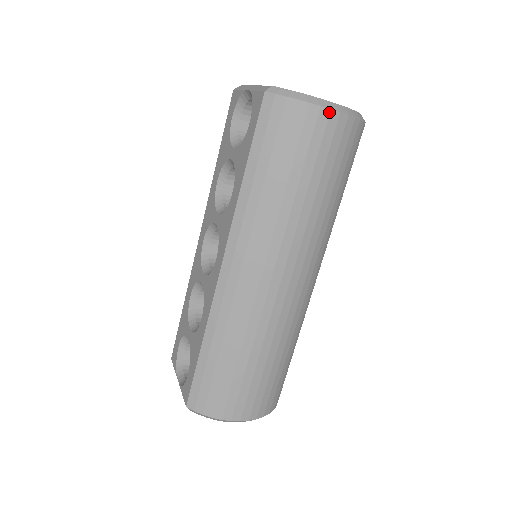
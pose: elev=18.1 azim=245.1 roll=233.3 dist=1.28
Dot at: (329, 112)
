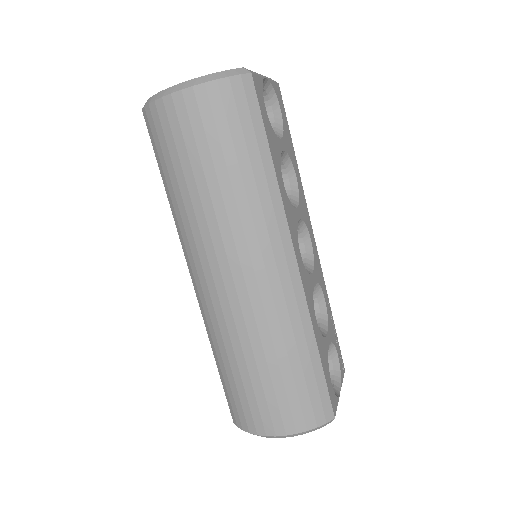
Dot at: (181, 93)
